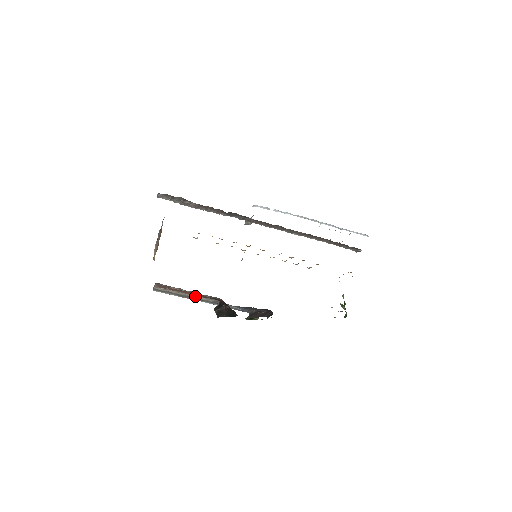
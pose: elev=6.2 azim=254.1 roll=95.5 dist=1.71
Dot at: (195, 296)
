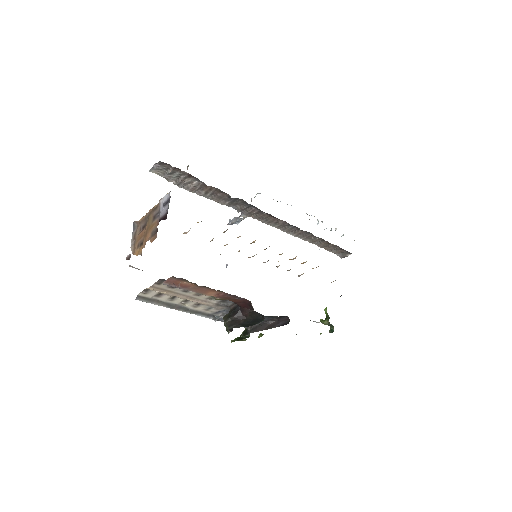
Dot at: (192, 305)
